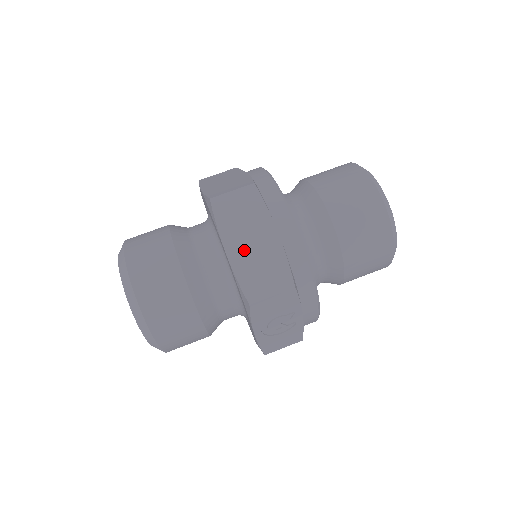
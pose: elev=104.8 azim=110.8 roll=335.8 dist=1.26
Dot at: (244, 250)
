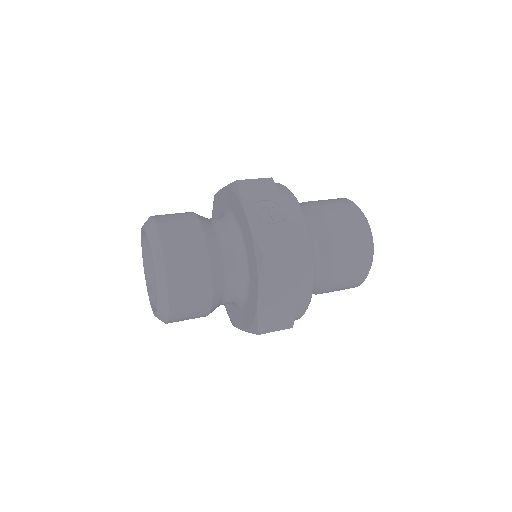
Dot at: occluded
